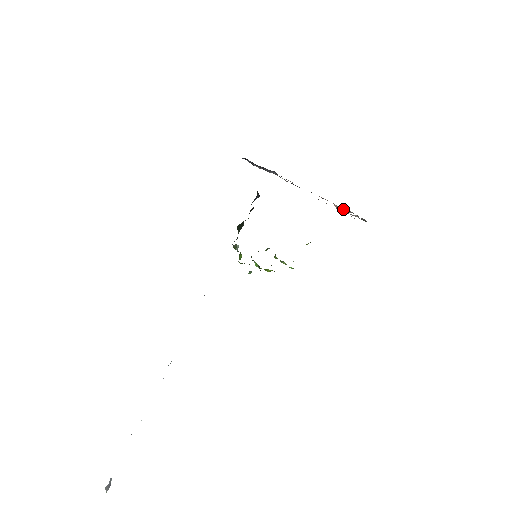
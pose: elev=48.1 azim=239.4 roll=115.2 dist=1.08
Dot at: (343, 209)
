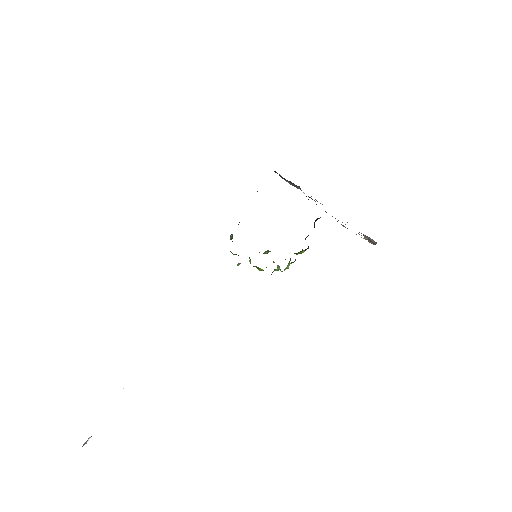
Dot at: occluded
